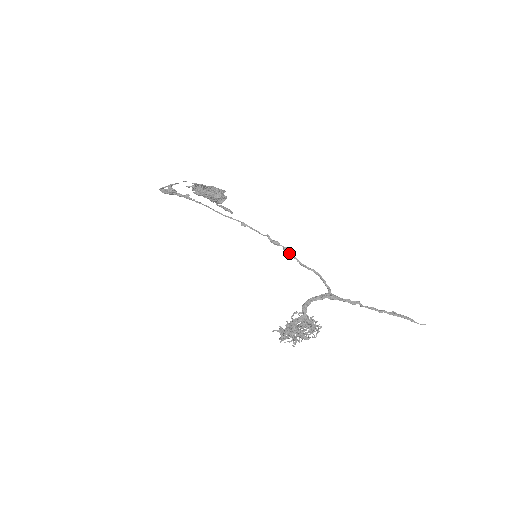
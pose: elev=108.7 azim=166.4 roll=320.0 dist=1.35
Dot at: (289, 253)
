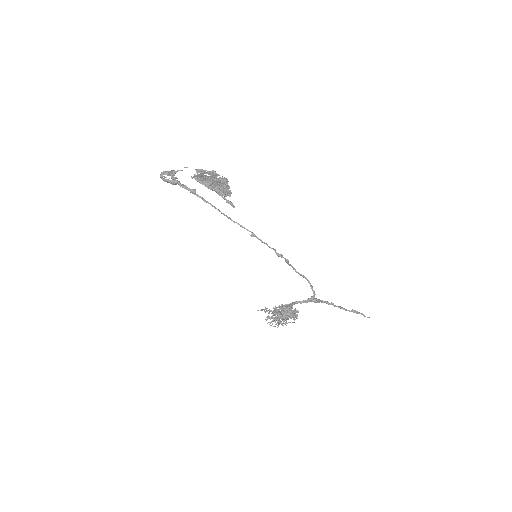
Dot at: (289, 264)
